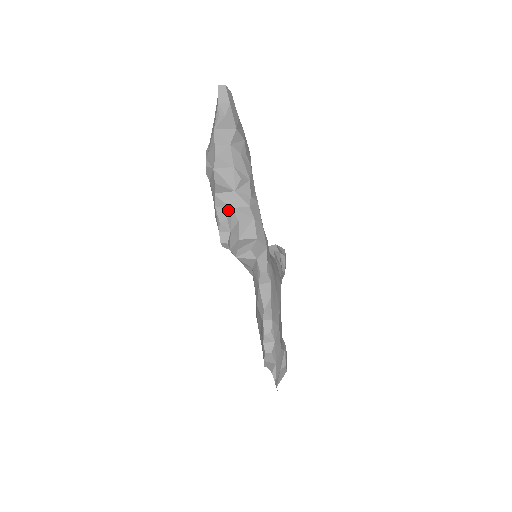
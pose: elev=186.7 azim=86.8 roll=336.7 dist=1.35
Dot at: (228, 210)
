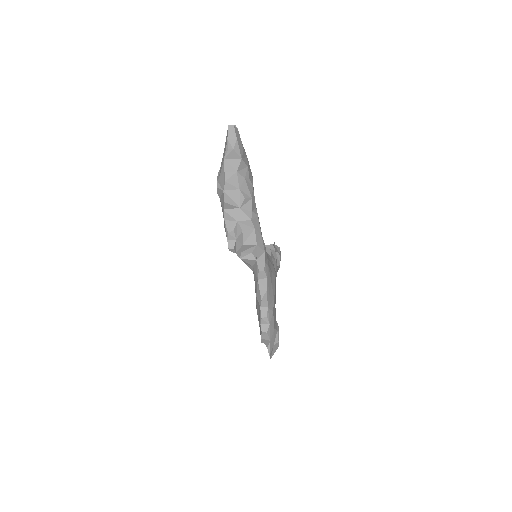
Dot at: (234, 223)
